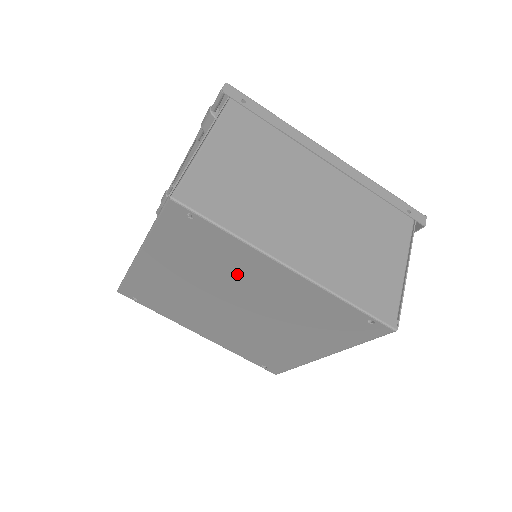
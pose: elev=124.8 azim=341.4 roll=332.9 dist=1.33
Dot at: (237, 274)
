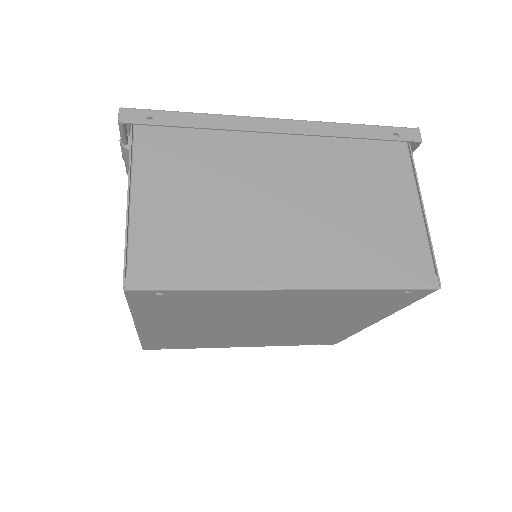
Dot at: (242, 309)
